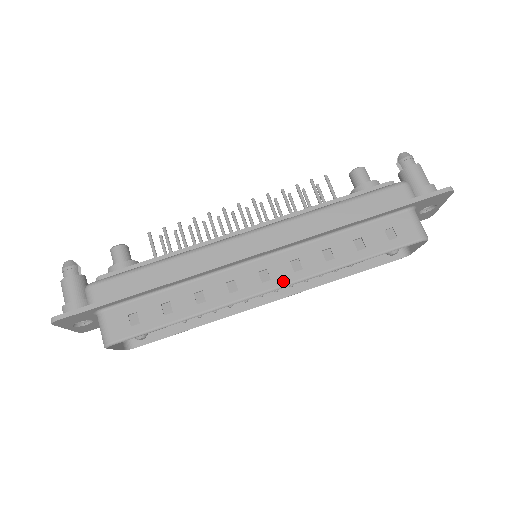
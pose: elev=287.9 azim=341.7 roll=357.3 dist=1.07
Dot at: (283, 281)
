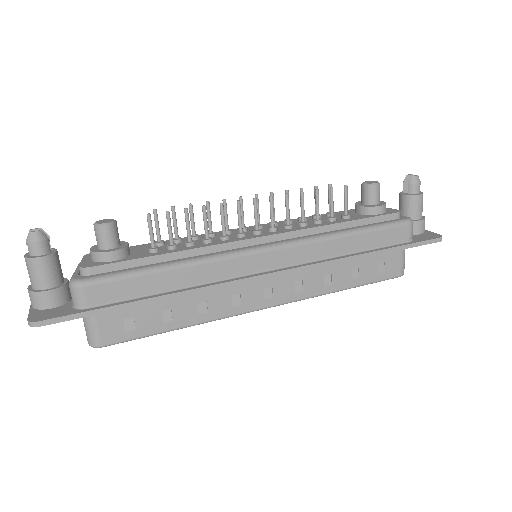
Dot at: (283, 300)
